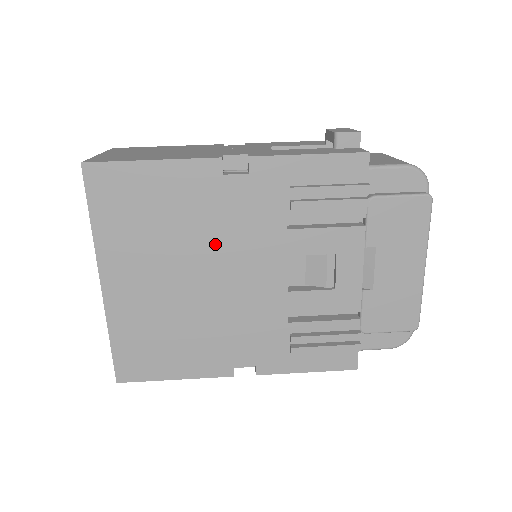
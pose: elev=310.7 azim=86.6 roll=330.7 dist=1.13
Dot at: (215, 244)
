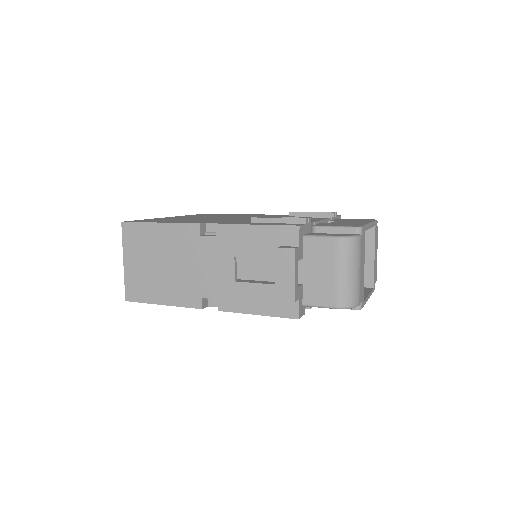
Dot at: occluded
